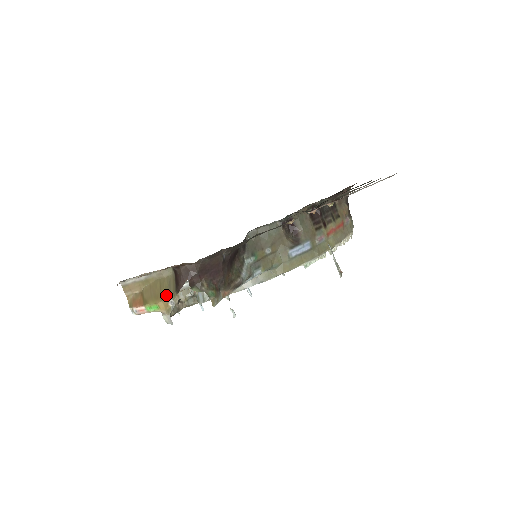
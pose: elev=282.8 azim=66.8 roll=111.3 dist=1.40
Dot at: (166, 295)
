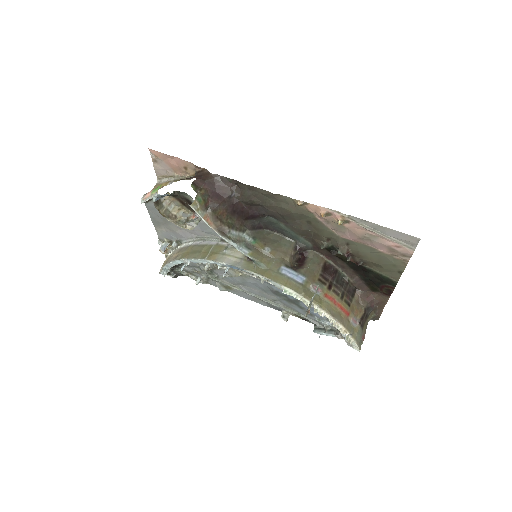
Dot at: (173, 180)
